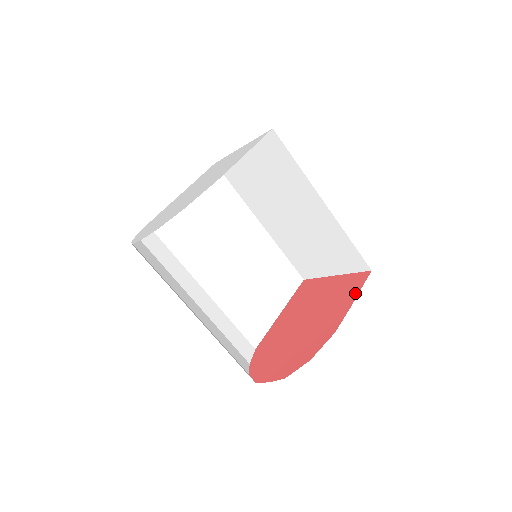
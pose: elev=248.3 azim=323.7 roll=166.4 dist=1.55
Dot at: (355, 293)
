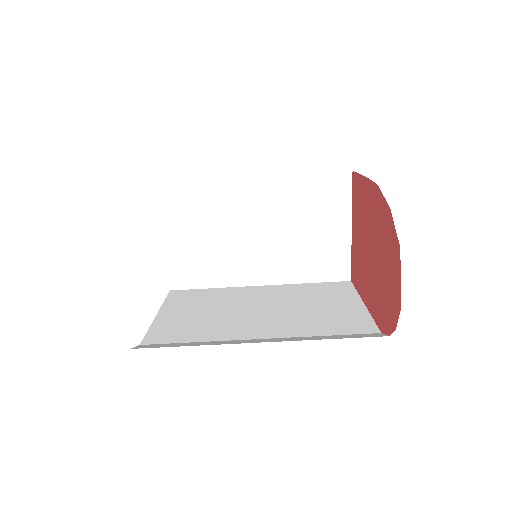
Dot at: (360, 180)
